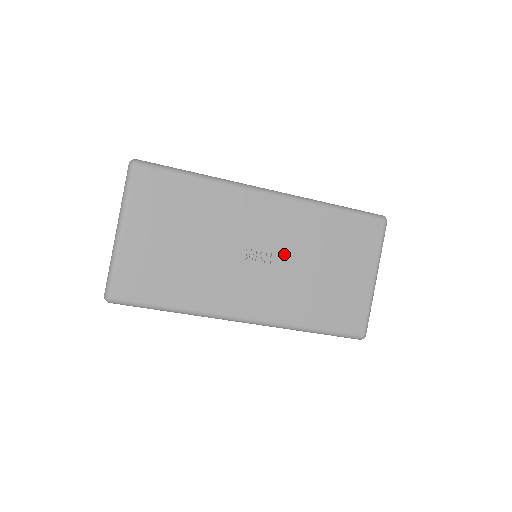
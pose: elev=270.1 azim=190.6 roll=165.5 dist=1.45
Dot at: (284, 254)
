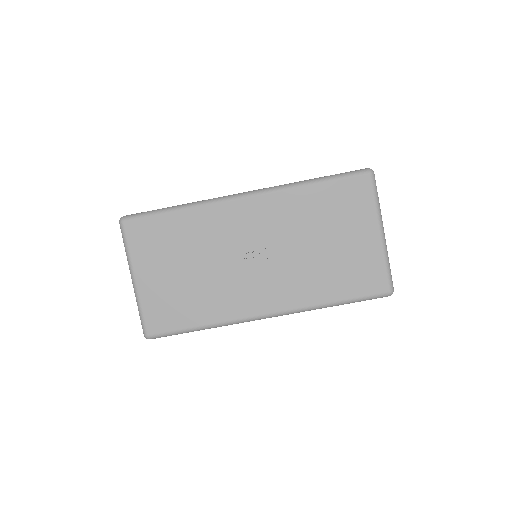
Dot at: (279, 245)
